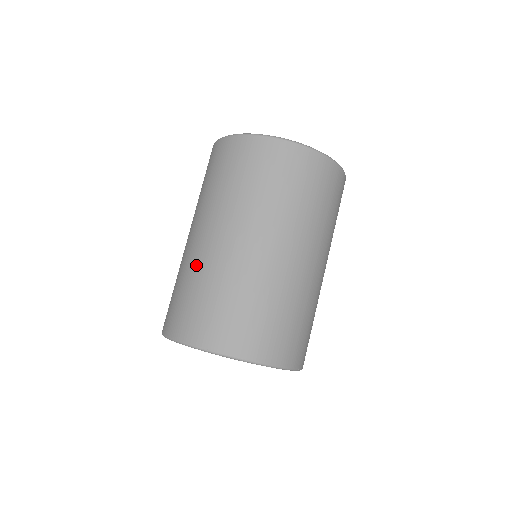
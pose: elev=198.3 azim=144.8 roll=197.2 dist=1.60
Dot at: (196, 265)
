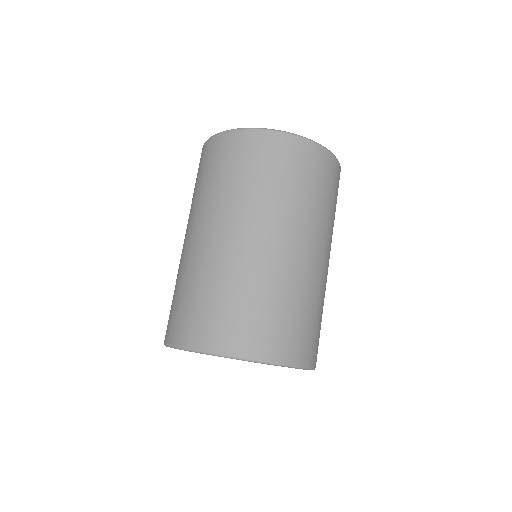
Dot at: (180, 269)
